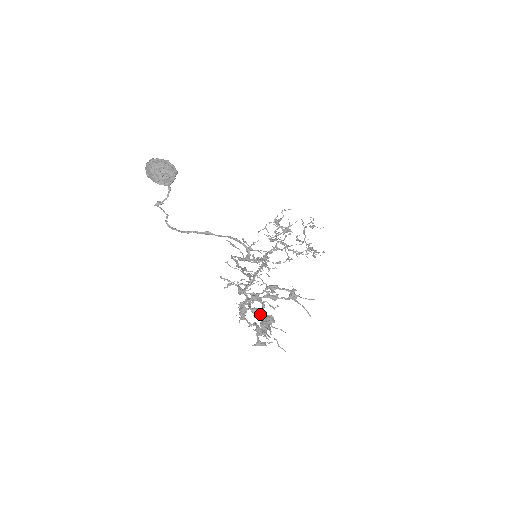
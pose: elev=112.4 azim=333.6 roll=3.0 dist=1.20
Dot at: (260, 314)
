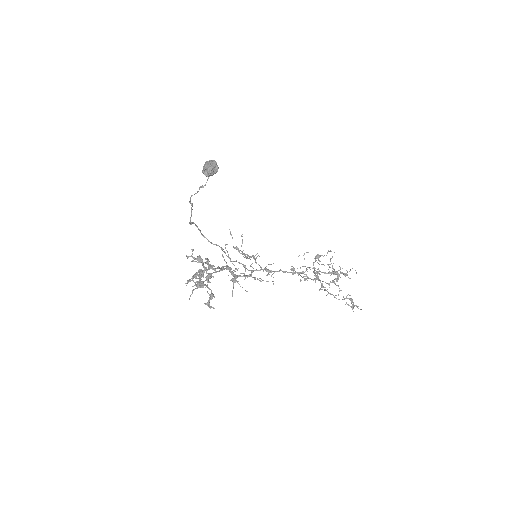
Dot at: (200, 273)
